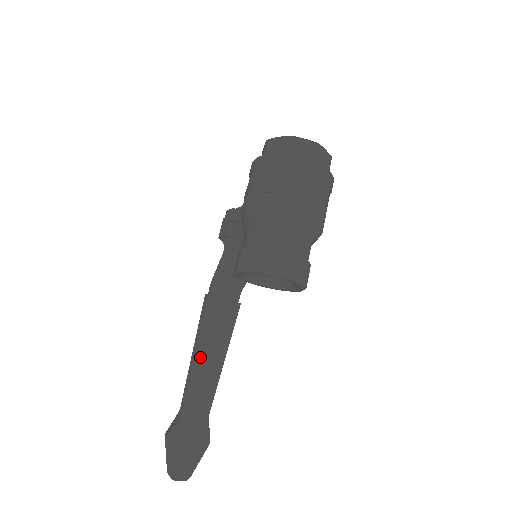
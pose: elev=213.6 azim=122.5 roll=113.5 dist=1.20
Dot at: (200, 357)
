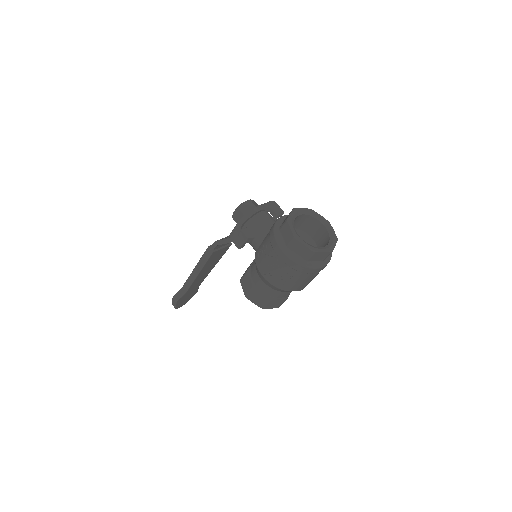
Dot at: (200, 274)
